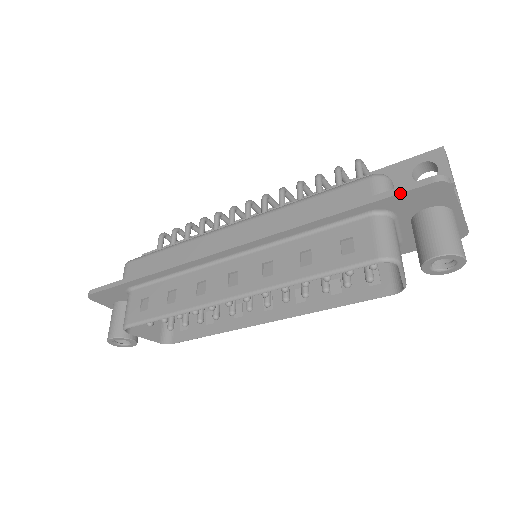
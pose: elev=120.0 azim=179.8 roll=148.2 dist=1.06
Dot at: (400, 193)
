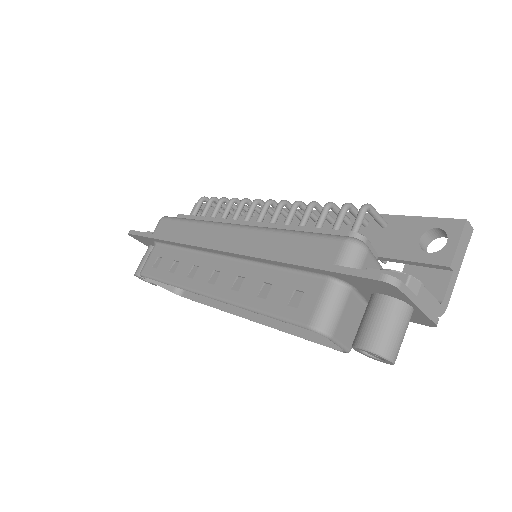
Dot at: (349, 275)
